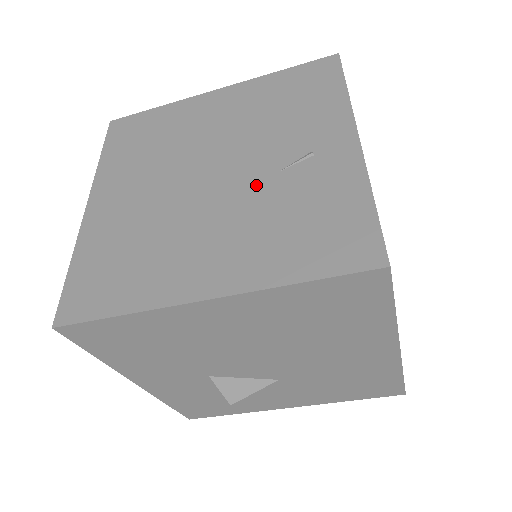
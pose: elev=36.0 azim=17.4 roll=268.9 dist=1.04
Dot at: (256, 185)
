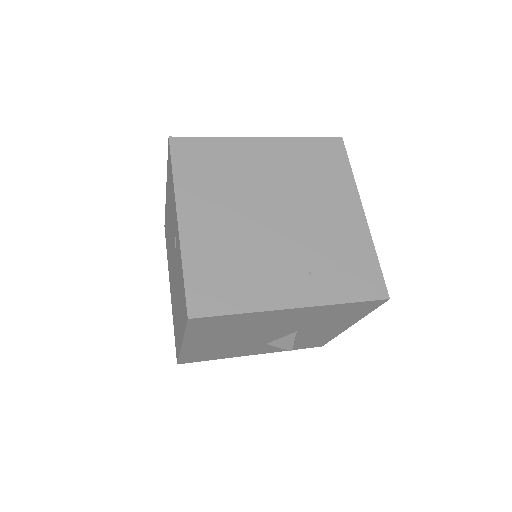
Dot at: (176, 267)
